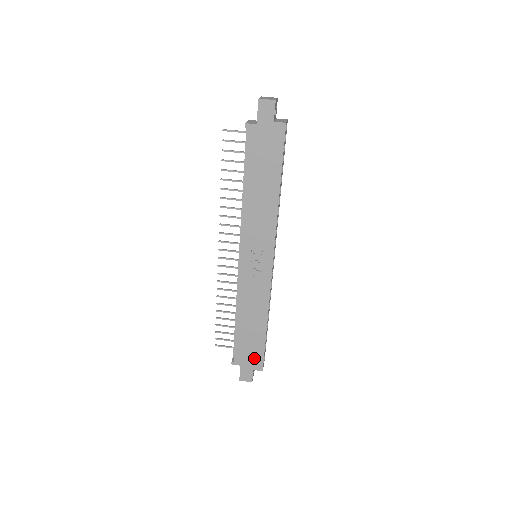
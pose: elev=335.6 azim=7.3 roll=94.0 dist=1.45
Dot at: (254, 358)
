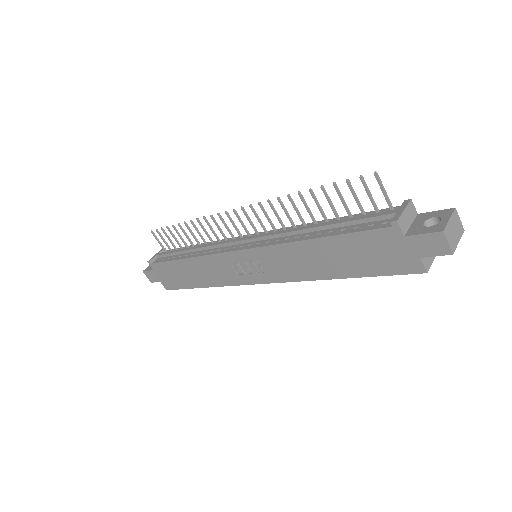
Dot at: (169, 281)
